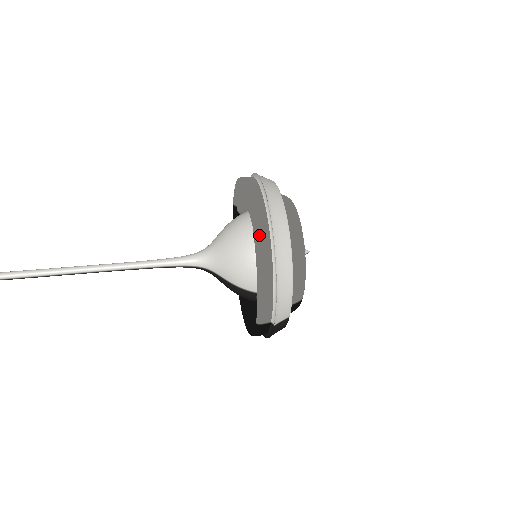
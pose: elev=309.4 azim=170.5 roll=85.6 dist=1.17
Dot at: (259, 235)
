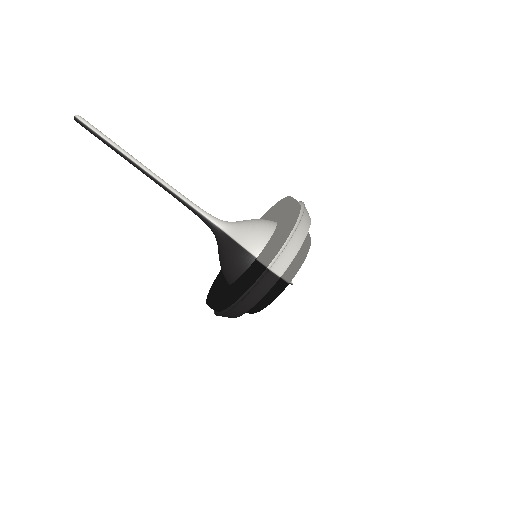
Dot at: (294, 204)
